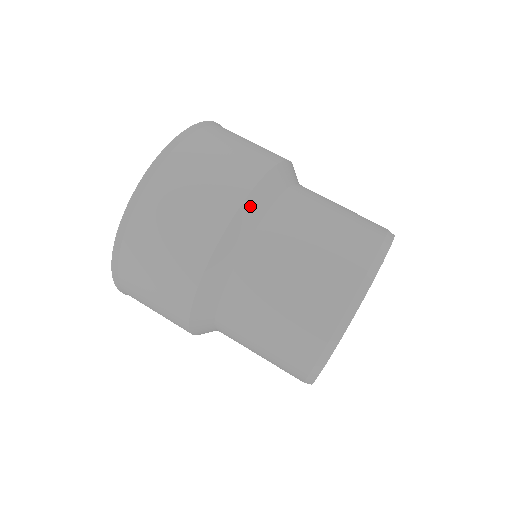
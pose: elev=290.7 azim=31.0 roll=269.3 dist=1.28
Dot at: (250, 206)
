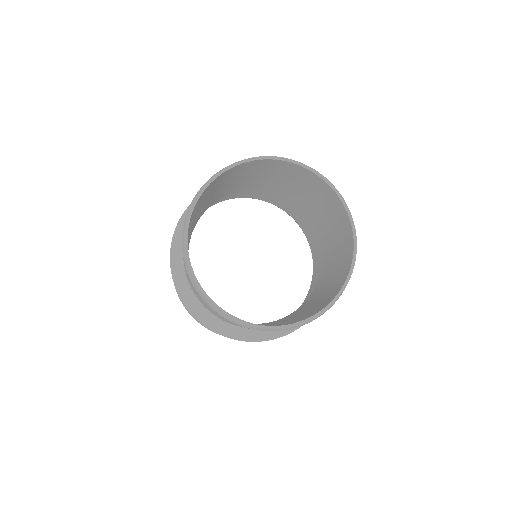
Dot at: occluded
